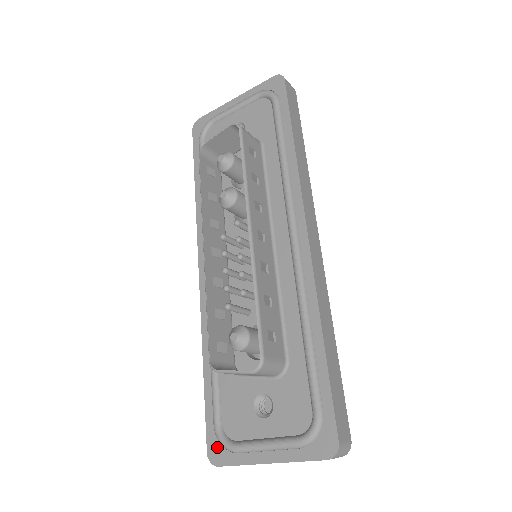
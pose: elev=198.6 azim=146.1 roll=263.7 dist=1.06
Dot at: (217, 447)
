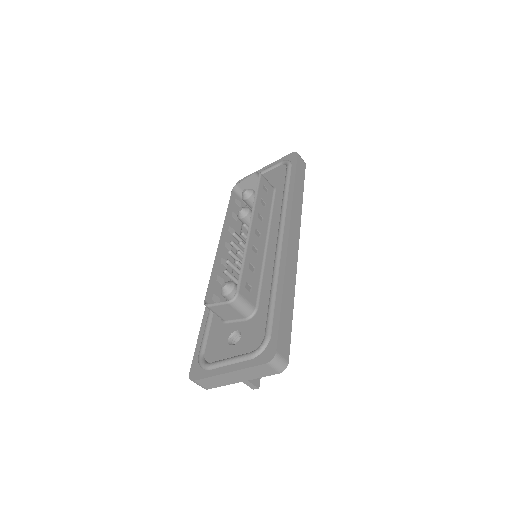
Dot at: (197, 368)
